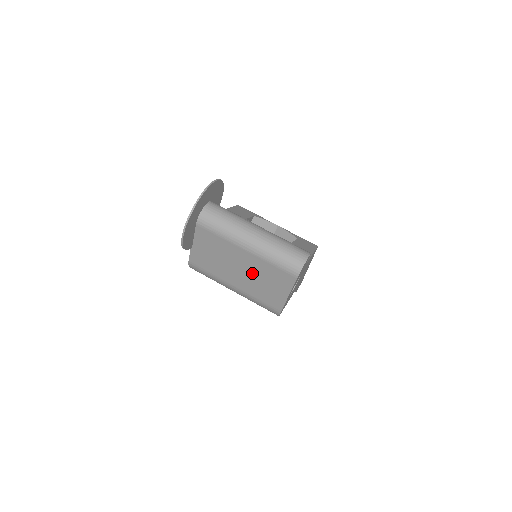
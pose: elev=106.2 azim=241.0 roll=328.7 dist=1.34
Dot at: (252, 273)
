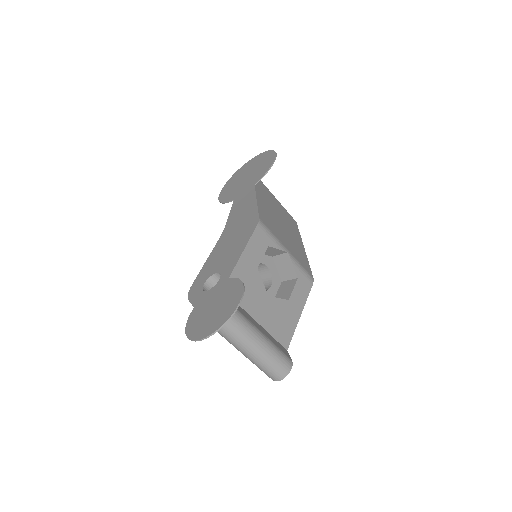
Dot at: occluded
